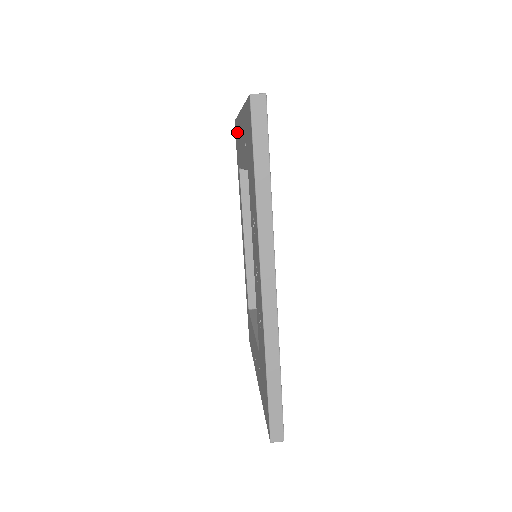
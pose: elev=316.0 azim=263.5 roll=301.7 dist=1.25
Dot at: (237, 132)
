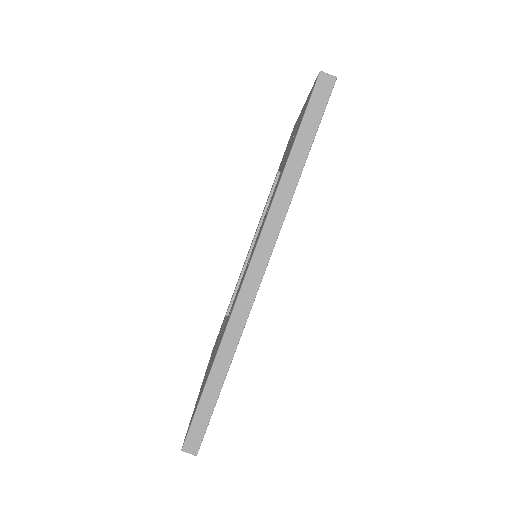
Dot at: occluded
